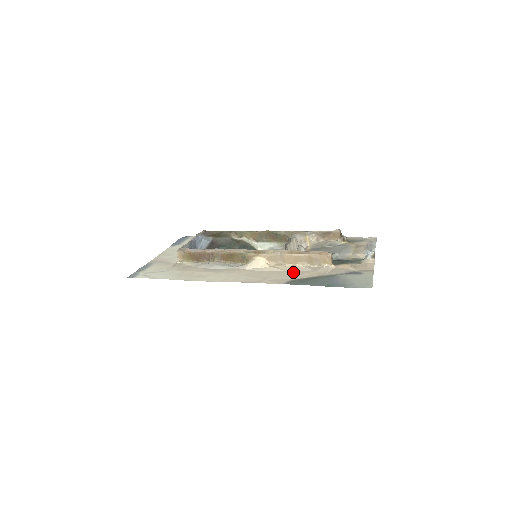
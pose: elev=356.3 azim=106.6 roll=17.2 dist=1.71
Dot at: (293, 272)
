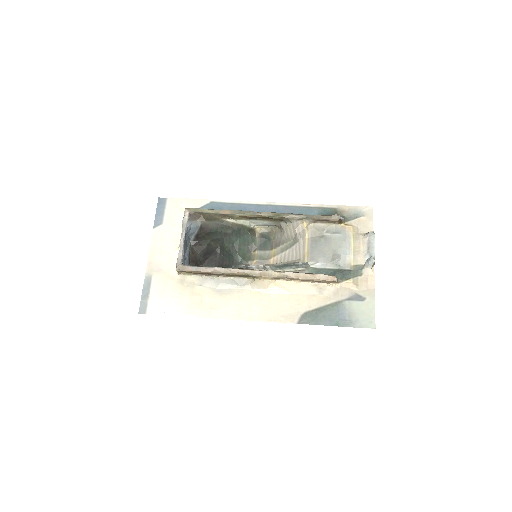
Dot at: (301, 297)
